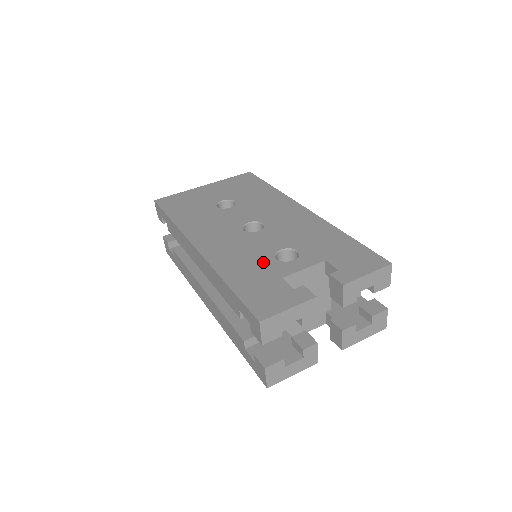
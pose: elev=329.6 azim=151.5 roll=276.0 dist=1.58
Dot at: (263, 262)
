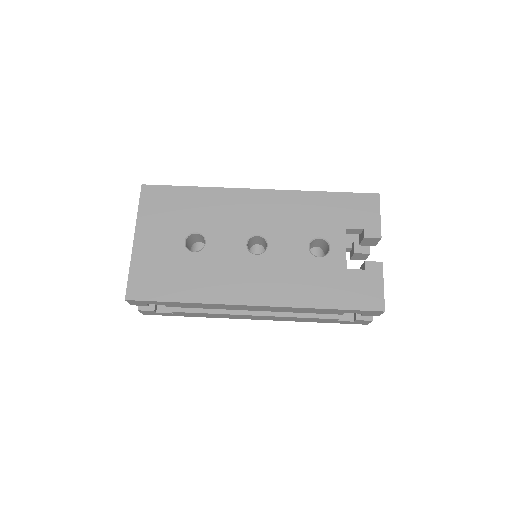
Dot at: (317, 269)
